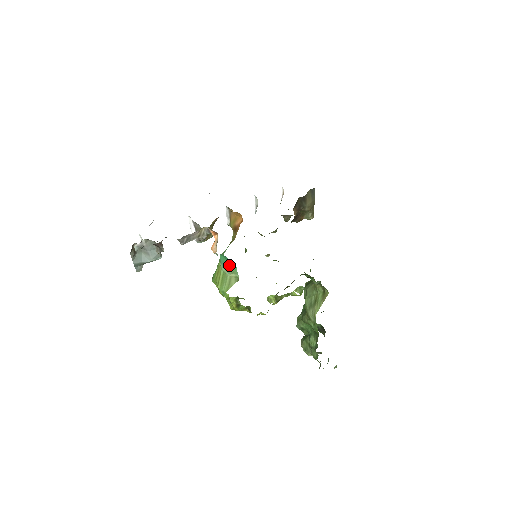
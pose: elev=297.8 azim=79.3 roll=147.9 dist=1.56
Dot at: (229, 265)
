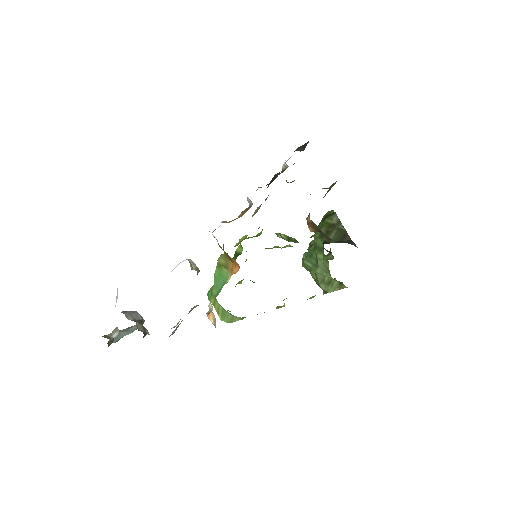
Dot at: occluded
